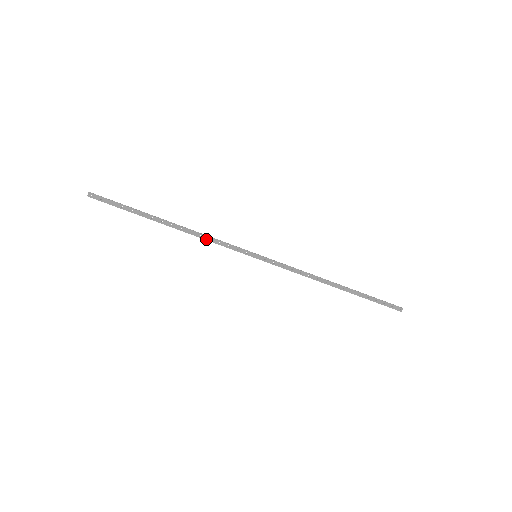
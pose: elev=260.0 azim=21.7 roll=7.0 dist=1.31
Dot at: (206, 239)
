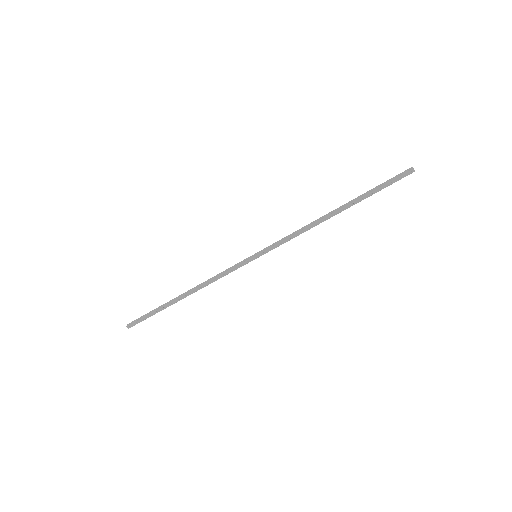
Dot at: (214, 281)
